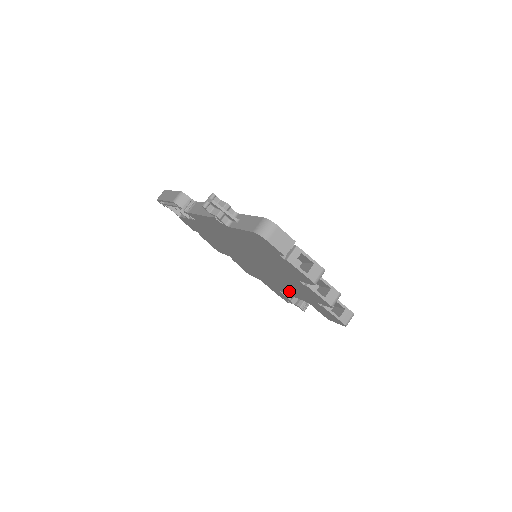
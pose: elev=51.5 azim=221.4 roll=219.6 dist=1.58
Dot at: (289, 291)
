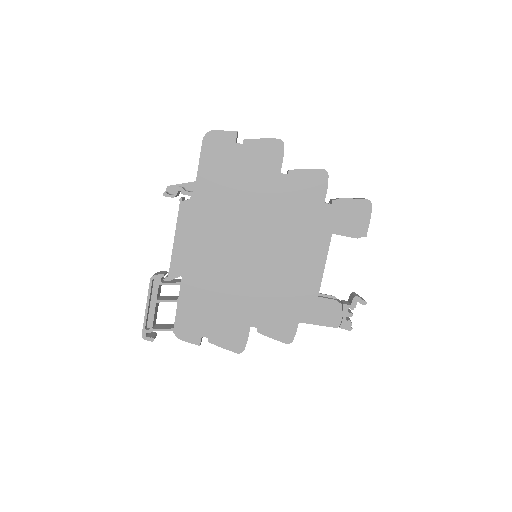
Dot at: (312, 255)
